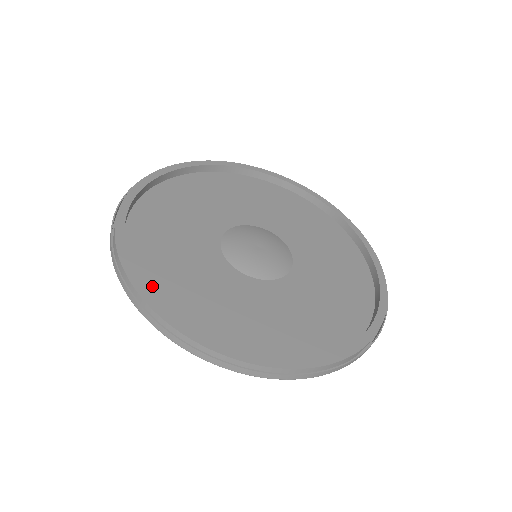
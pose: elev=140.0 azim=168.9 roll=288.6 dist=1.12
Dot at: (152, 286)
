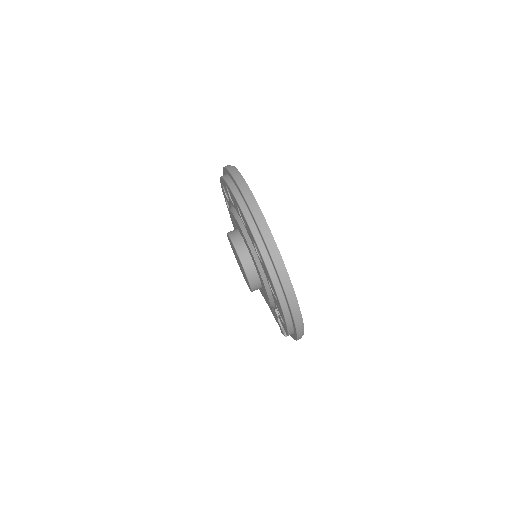
Dot at: occluded
